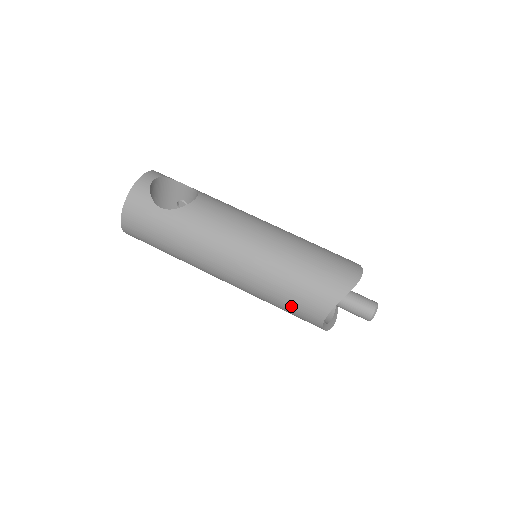
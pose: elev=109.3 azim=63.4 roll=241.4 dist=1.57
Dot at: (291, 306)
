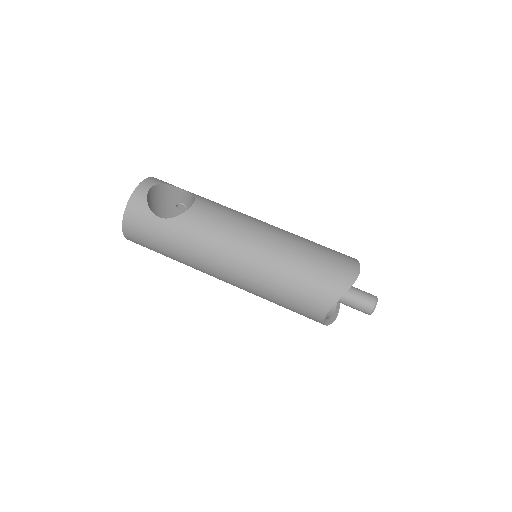
Dot at: (291, 306)
